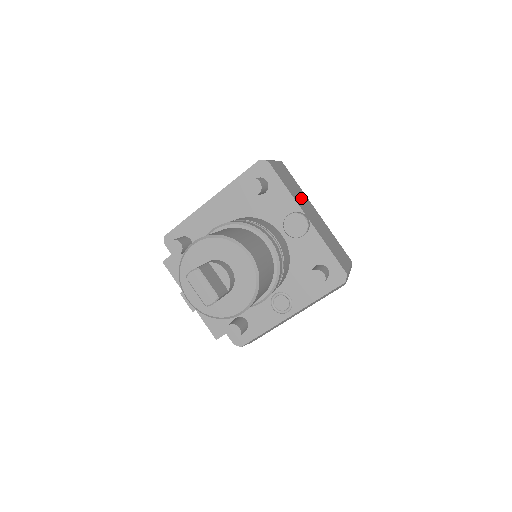
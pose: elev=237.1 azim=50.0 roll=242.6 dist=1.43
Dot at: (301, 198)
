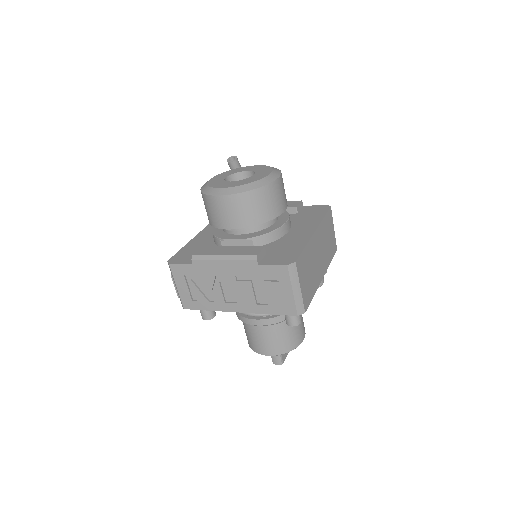
Dot at: (314, 265)
